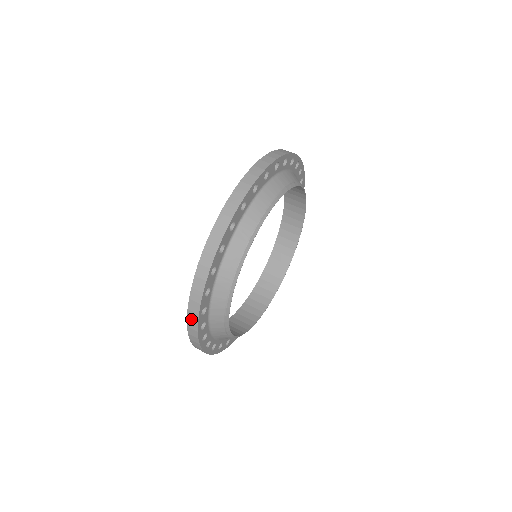
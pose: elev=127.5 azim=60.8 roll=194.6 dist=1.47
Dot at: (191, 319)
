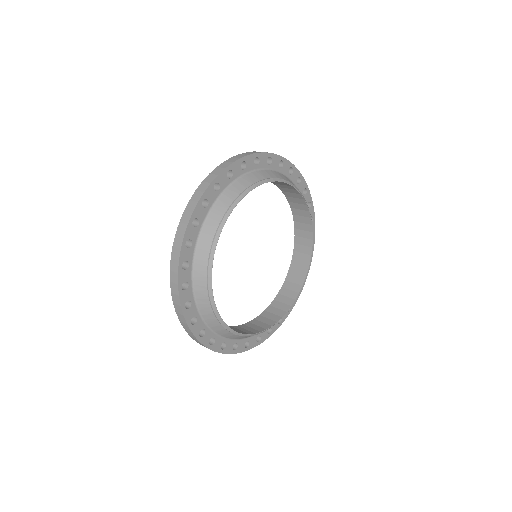
Dot at: (196, 341)
